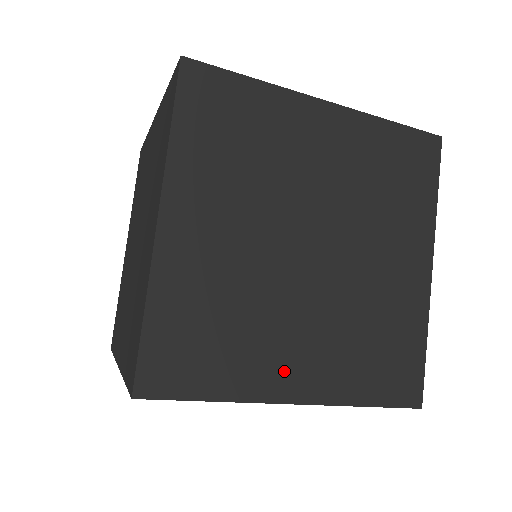
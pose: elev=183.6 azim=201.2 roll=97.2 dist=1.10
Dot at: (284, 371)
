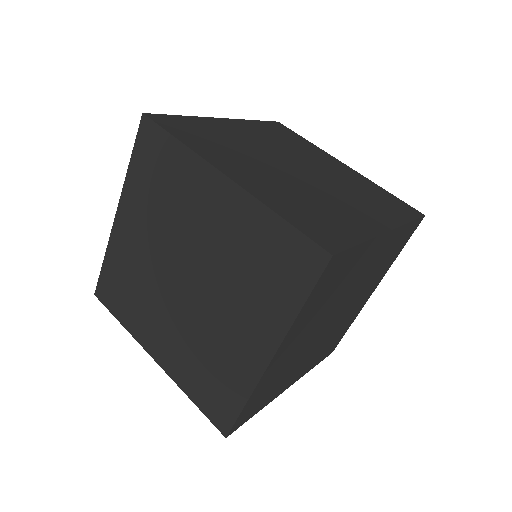
Dot at: (364, 219)
